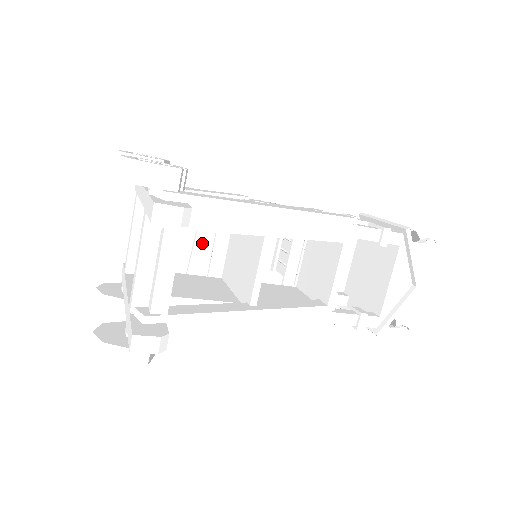
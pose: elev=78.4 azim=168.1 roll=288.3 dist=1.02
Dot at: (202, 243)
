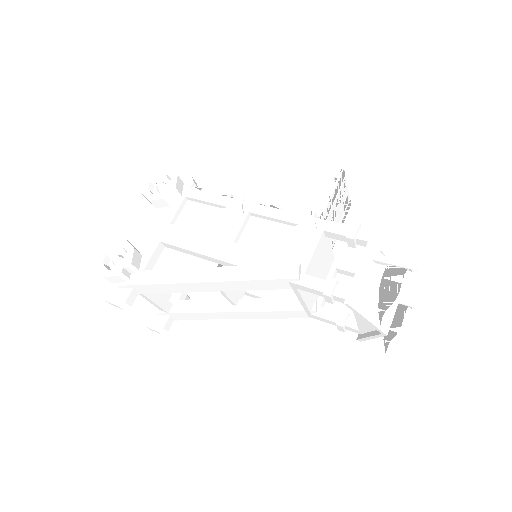
Dot at: occluded
